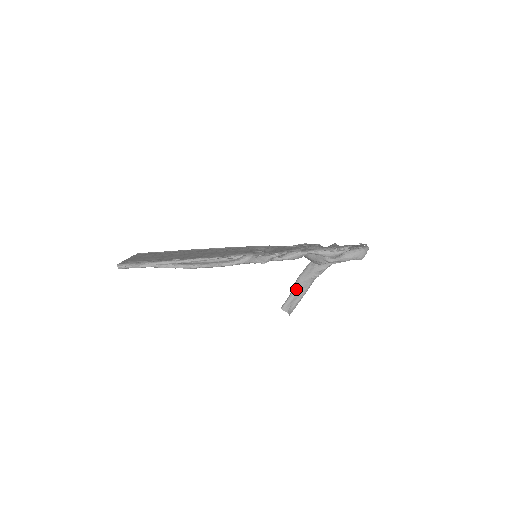
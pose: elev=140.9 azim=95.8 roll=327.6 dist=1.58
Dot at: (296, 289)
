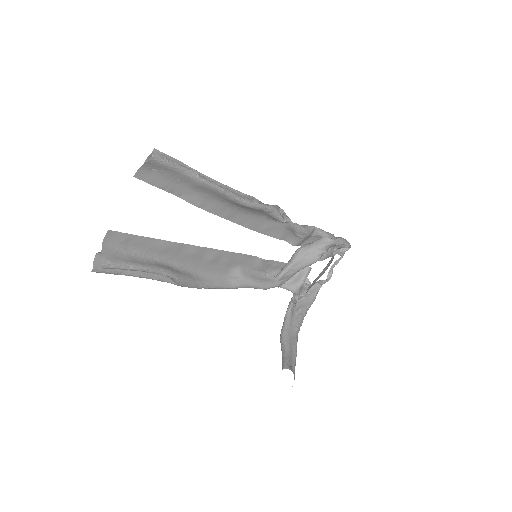
Dot at: (287, 343)
